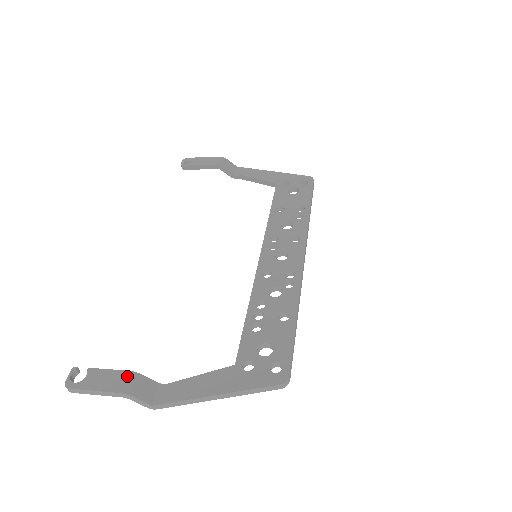
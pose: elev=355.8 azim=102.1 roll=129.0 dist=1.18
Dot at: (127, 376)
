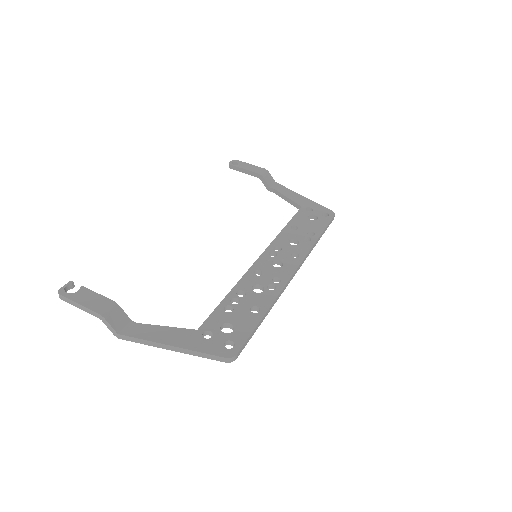
Dot at: (108, 303)
